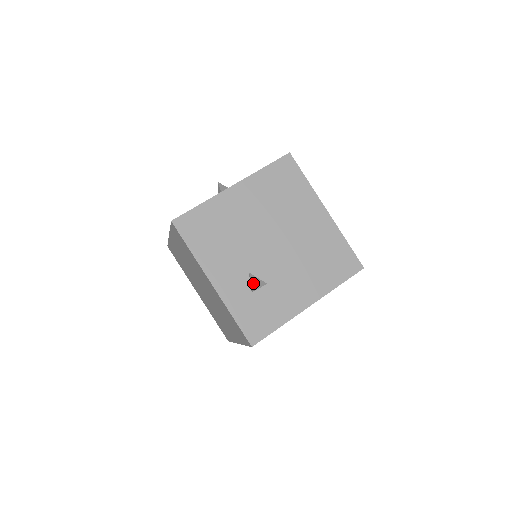
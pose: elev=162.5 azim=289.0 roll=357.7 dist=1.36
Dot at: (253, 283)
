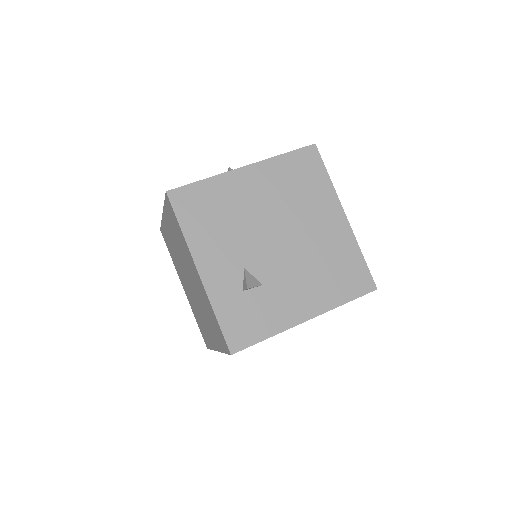
Dot at: (246, 280)
